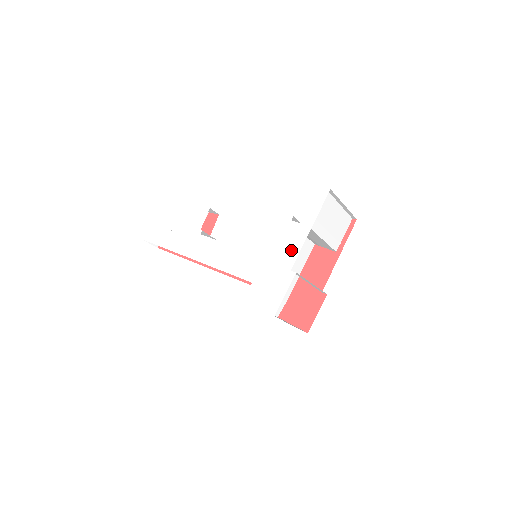
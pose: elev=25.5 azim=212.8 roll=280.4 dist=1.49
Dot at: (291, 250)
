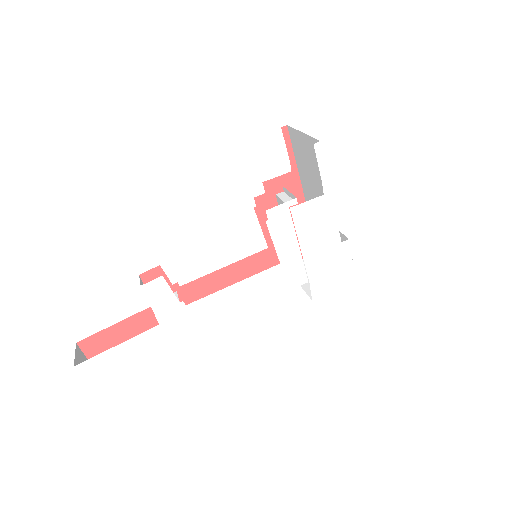
Dot at: (327, 228)
